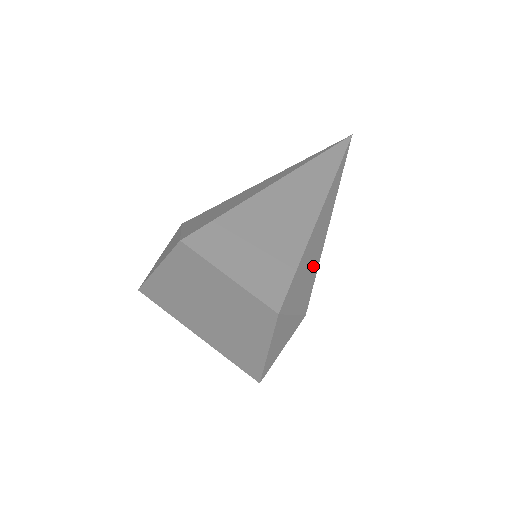
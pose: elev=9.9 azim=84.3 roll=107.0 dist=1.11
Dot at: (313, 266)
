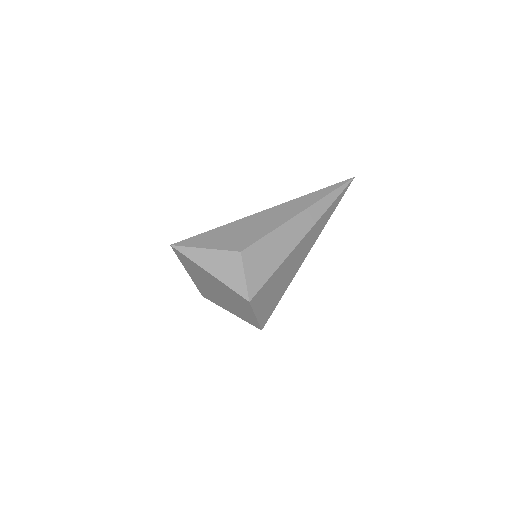
Dot at: occluded
